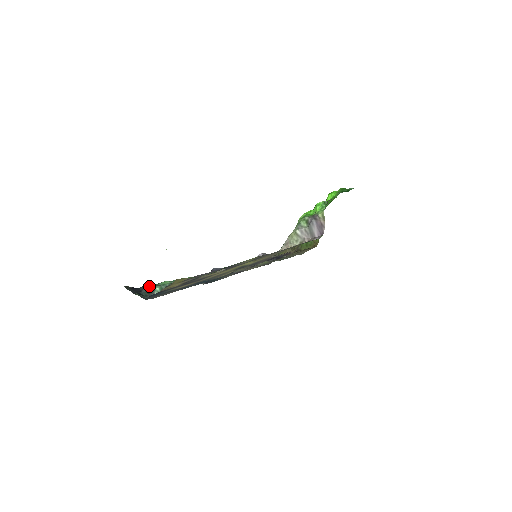
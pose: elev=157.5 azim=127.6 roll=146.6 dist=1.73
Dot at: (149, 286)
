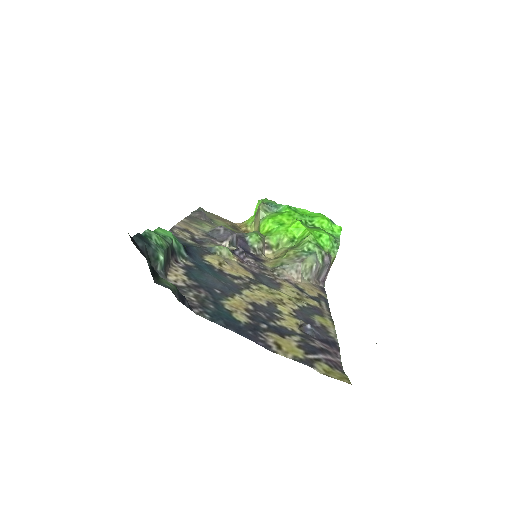
Dot at: (149, 243)
